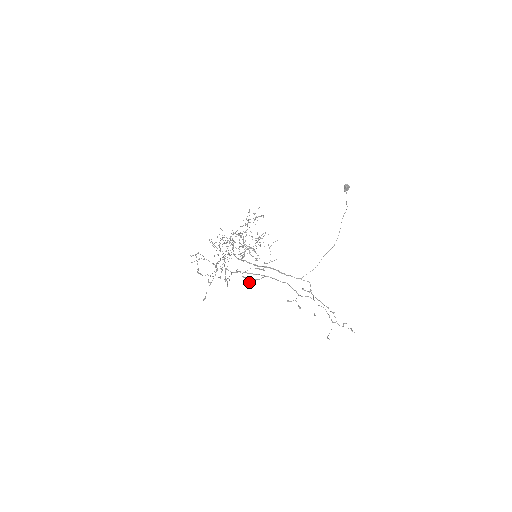
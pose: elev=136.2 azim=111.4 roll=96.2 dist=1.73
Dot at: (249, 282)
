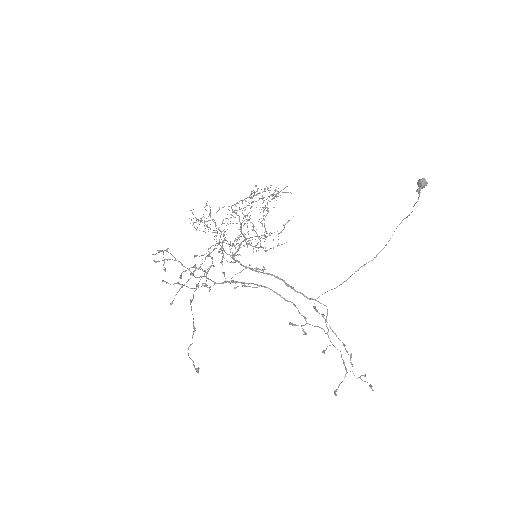
Dot at: occluded
